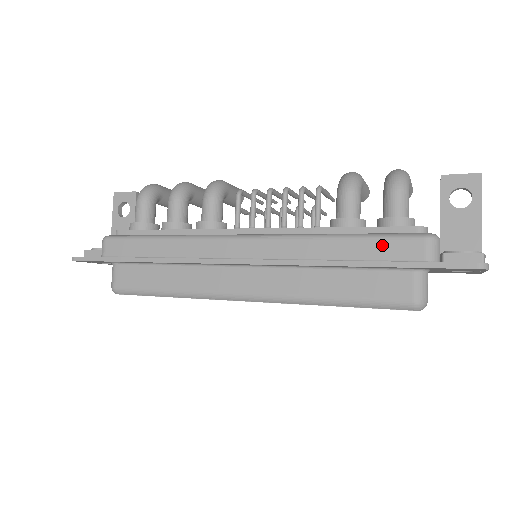
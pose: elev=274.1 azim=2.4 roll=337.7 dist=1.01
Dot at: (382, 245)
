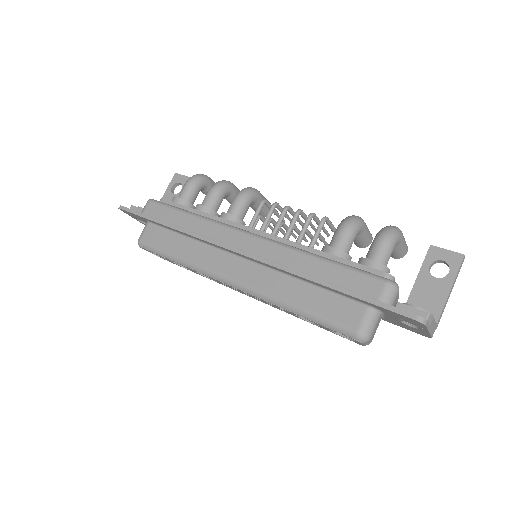
Dot at: (350, 276)
